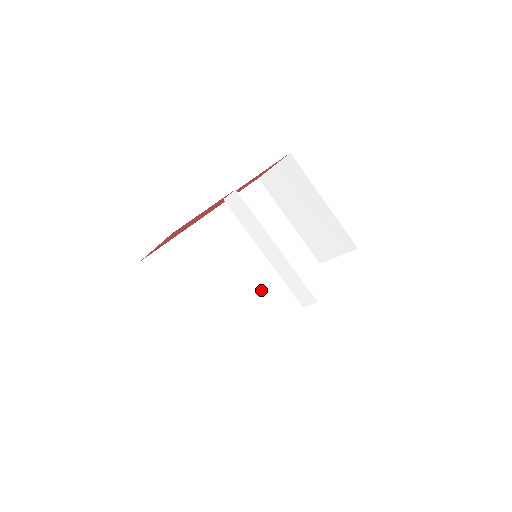
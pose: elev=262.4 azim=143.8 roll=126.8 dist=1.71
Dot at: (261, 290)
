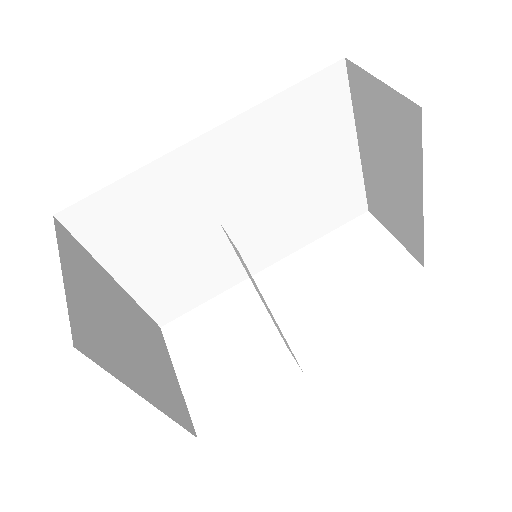
Dot at: (257, 247)
